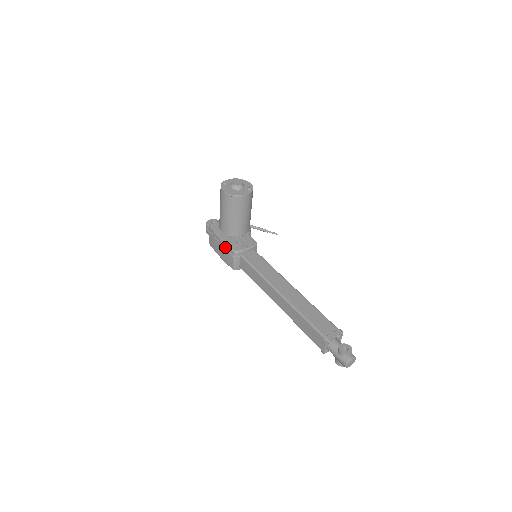
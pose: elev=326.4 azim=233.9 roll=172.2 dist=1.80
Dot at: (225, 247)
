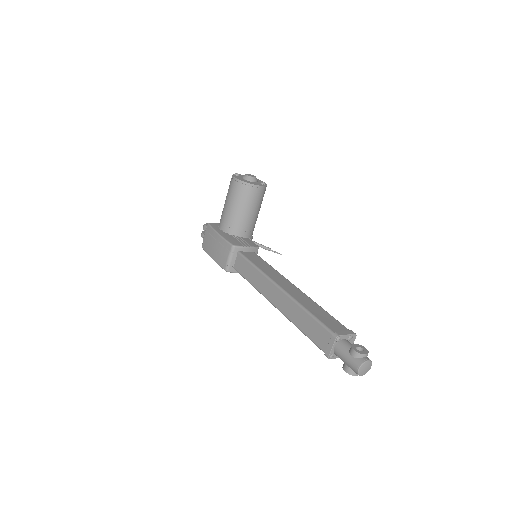
Dot at: (222, 242)
